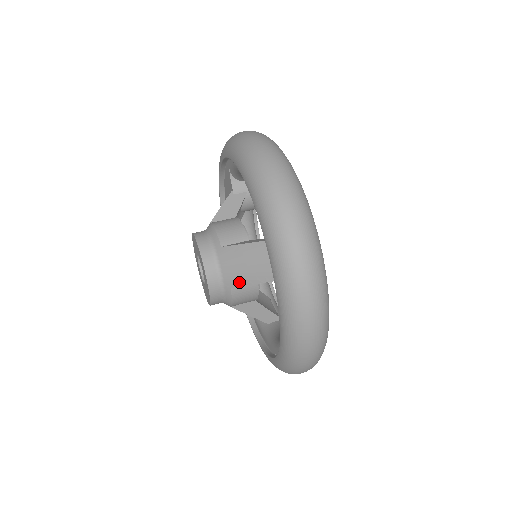
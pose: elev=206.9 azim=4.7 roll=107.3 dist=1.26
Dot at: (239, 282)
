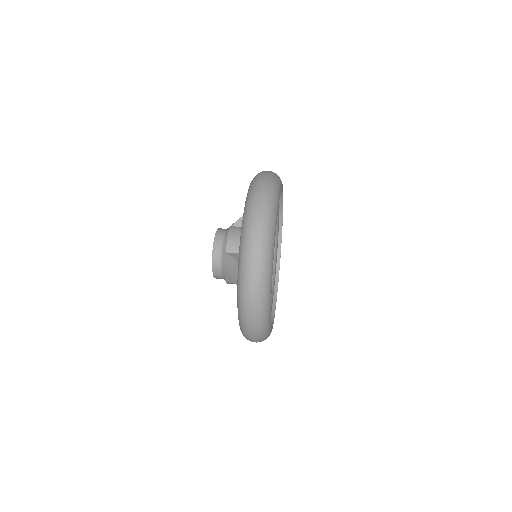
Dot at: (230, 278)
